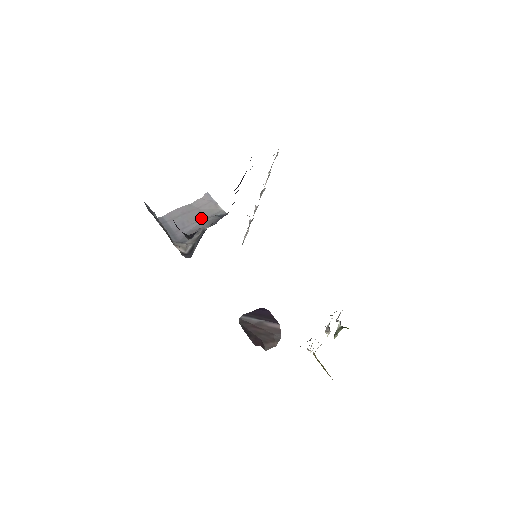
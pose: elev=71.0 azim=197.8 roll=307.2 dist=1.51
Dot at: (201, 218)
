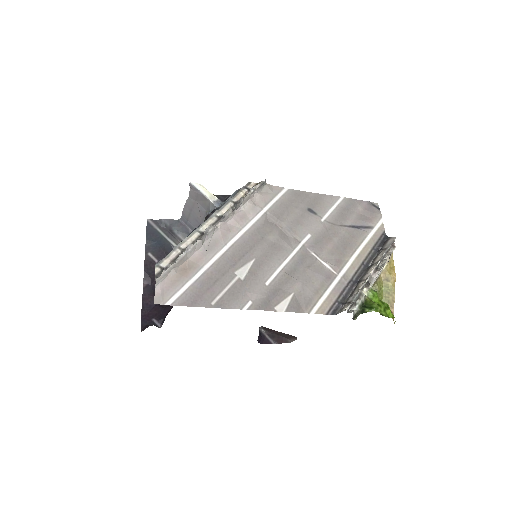
Dot at: (203, 213)
